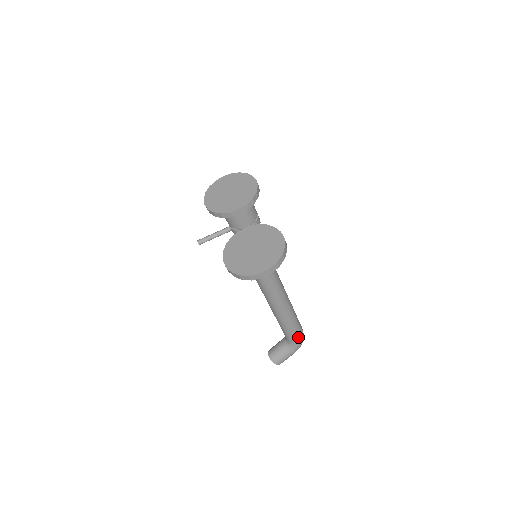
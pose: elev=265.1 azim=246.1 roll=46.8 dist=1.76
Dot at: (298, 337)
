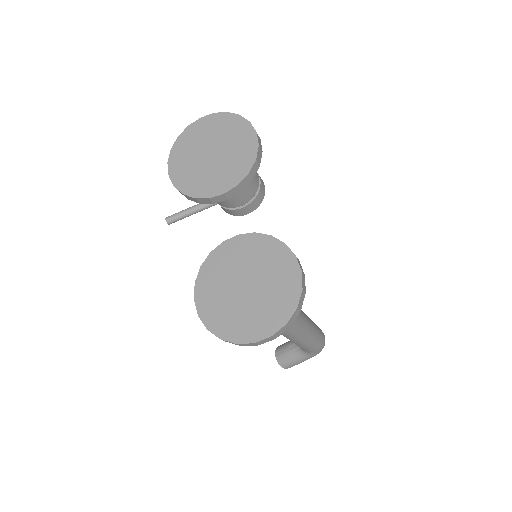
Dot at: (317, 349)
